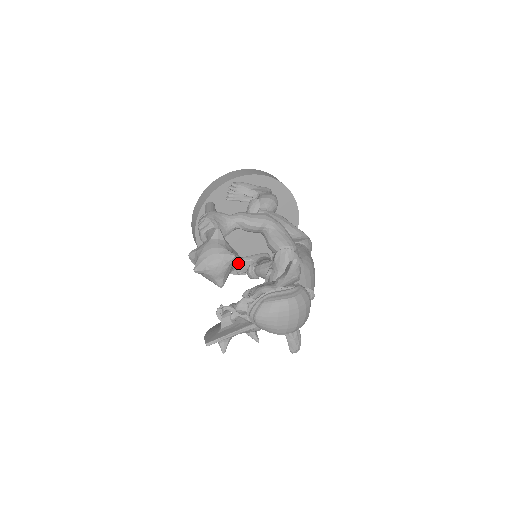
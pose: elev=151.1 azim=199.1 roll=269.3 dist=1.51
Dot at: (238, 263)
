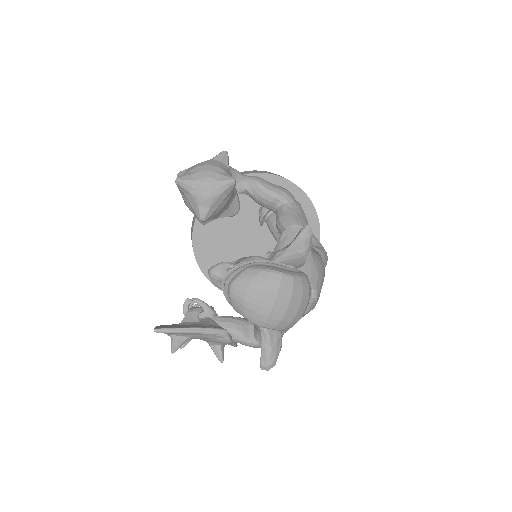
Dot at: (234, 209)
